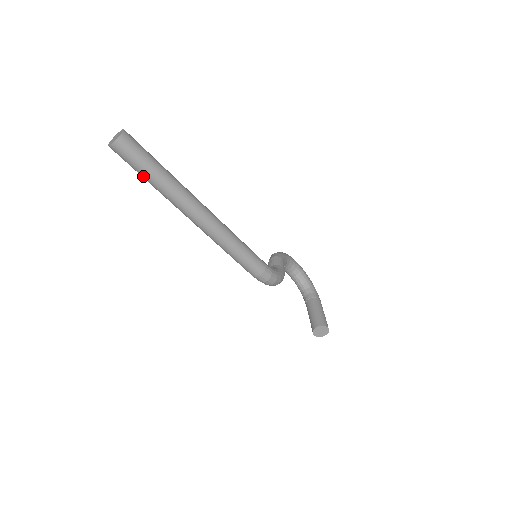
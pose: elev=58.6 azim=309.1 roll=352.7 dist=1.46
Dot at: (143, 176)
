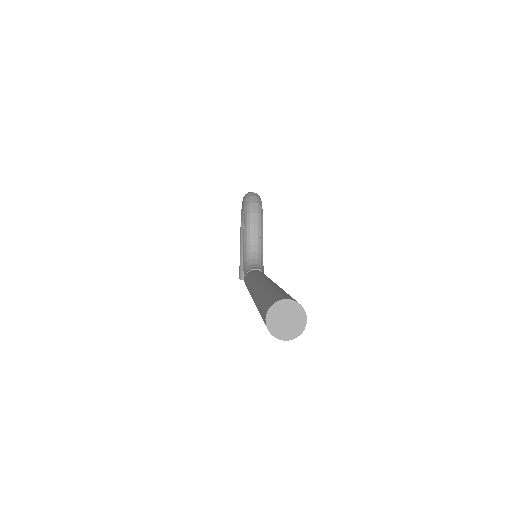
Dot at: occluded
